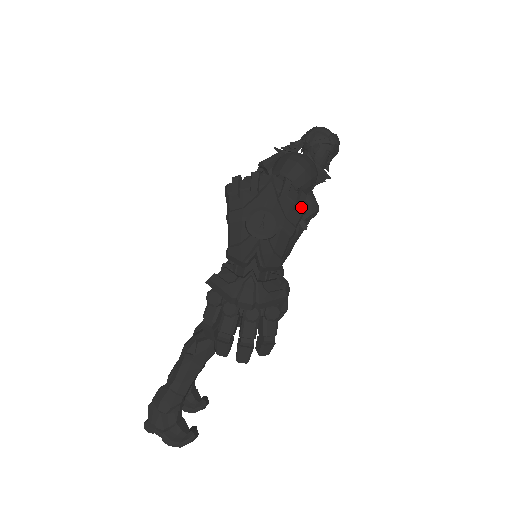
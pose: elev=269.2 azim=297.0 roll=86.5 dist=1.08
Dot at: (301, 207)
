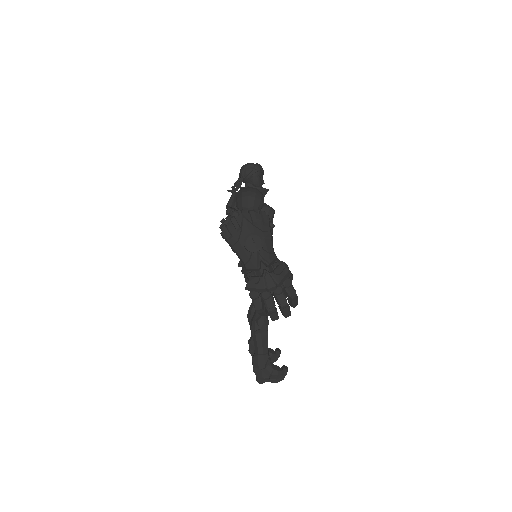
Dot at: (266, 220)
